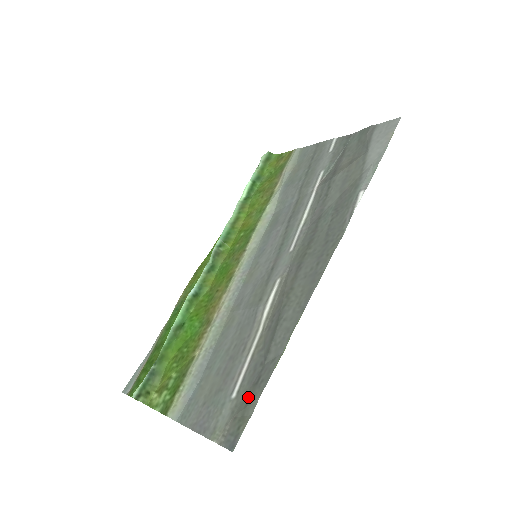
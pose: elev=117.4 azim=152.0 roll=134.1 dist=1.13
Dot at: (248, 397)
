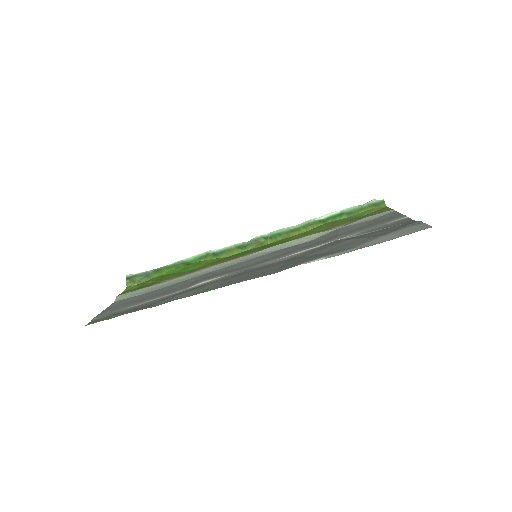
Dot at: (124, 312)
